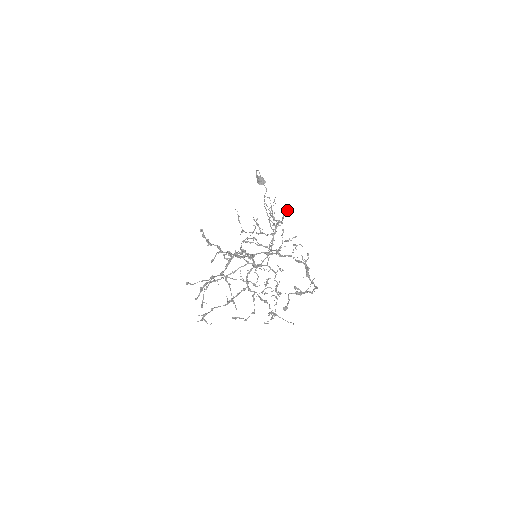
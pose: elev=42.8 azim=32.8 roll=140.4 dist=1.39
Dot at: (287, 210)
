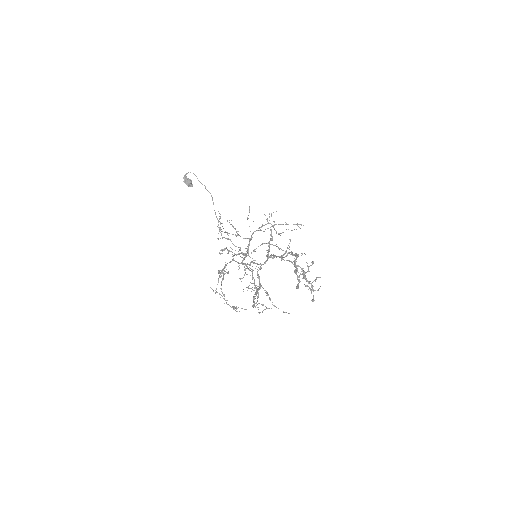
Dot at: occluded
